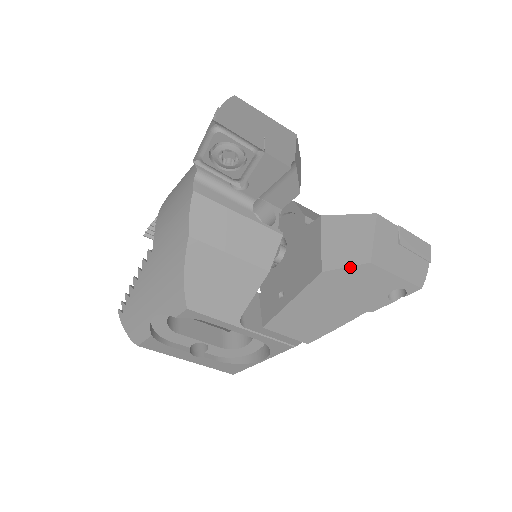
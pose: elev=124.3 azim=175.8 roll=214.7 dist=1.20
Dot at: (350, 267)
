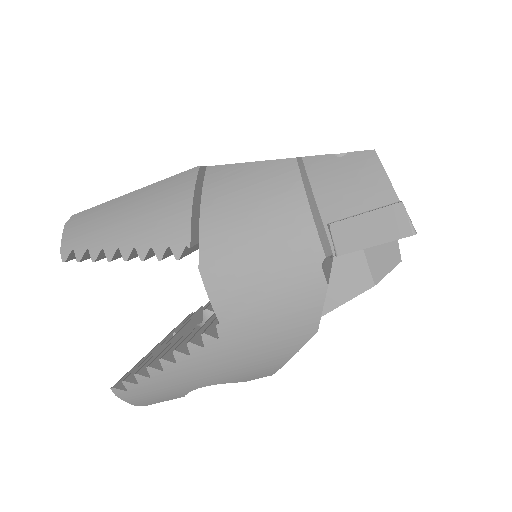
Dot at: (390, 271)
